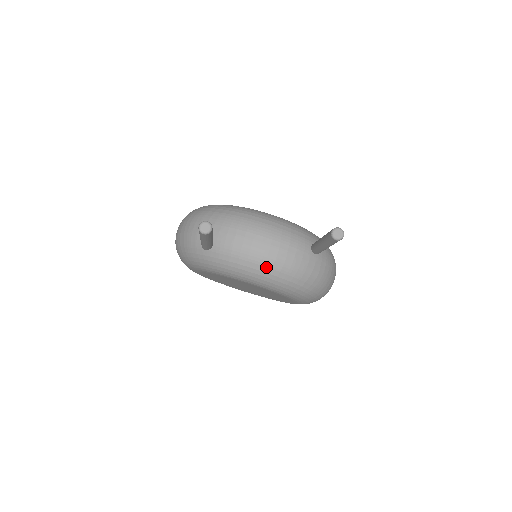
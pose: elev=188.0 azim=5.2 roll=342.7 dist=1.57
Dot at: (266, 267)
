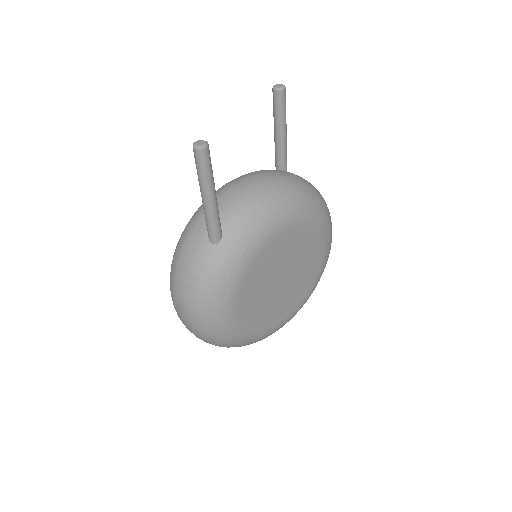
Dot at: (273, 193)
